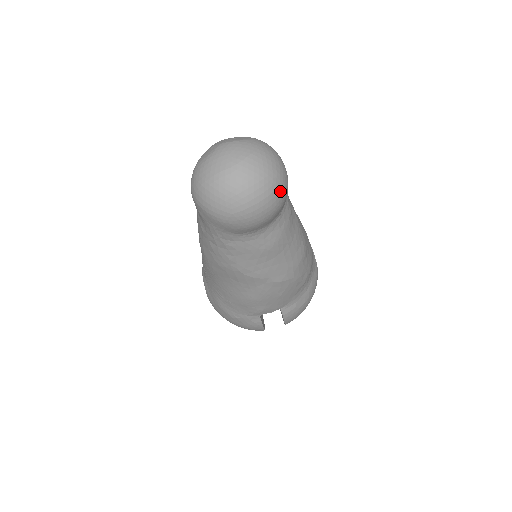
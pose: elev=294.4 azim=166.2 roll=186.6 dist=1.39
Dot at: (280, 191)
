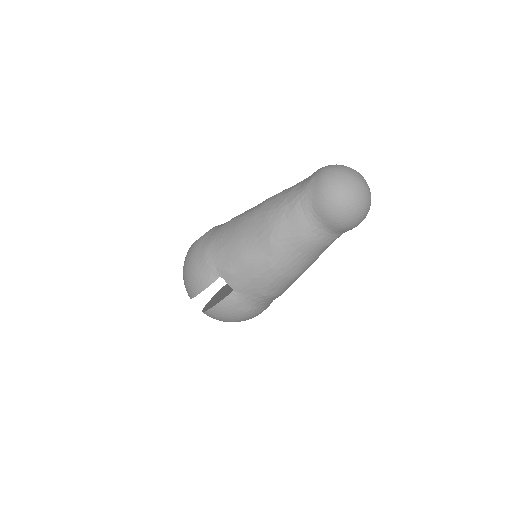
Dot at: (356, 219)
